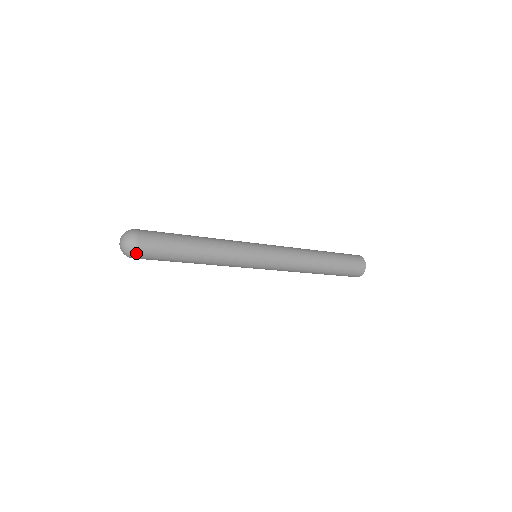
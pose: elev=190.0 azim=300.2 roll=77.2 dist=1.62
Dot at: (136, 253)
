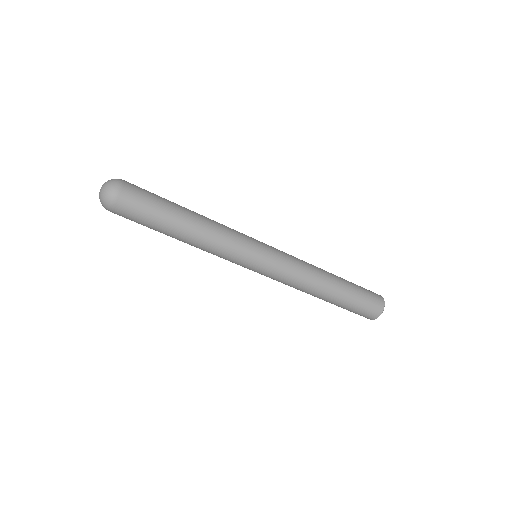
Dot at: (119, 193)
